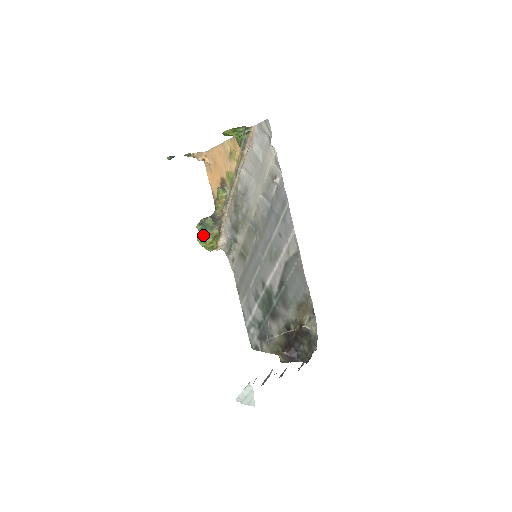
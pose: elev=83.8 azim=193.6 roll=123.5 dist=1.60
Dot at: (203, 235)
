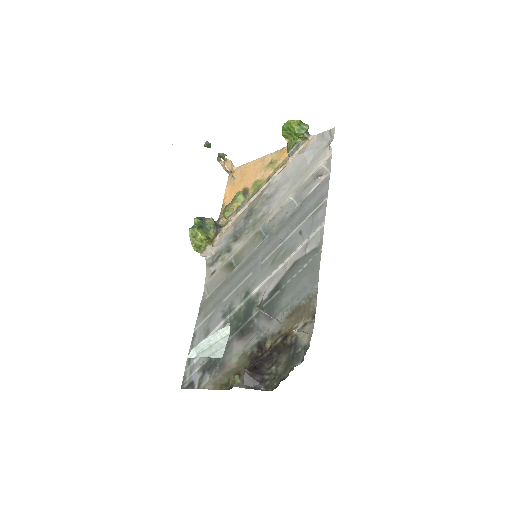
Dot at: (198, 228)
